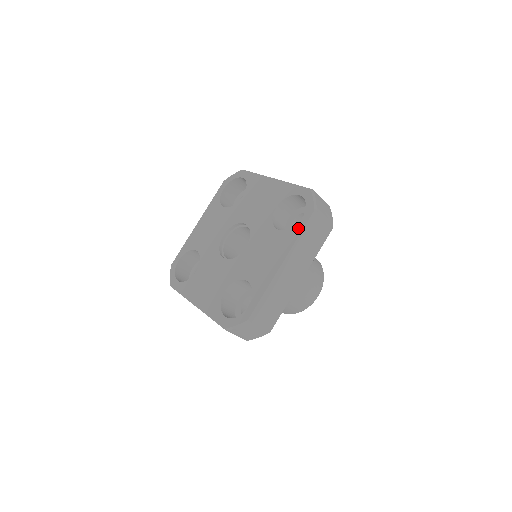
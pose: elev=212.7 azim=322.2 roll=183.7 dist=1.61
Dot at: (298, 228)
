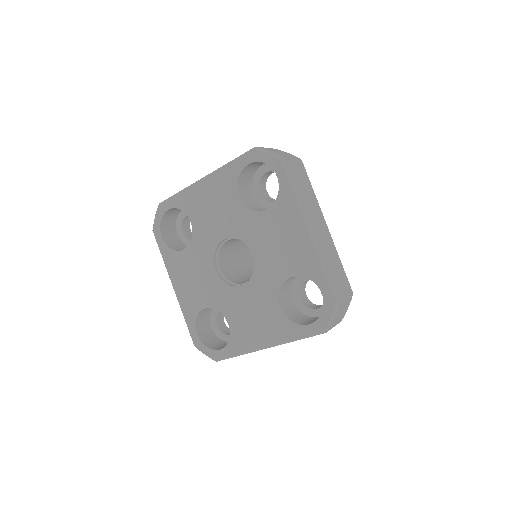
Dot at: (299, 331)
